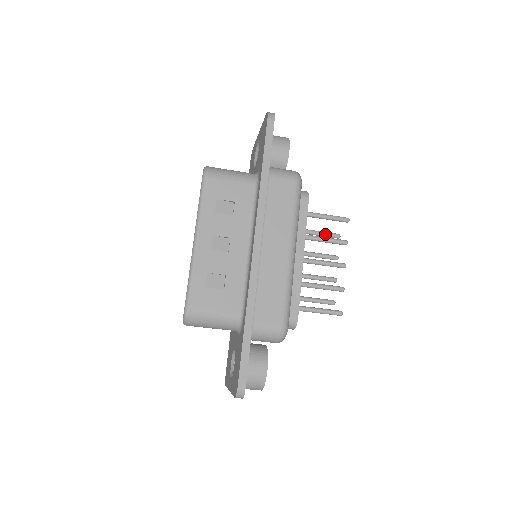
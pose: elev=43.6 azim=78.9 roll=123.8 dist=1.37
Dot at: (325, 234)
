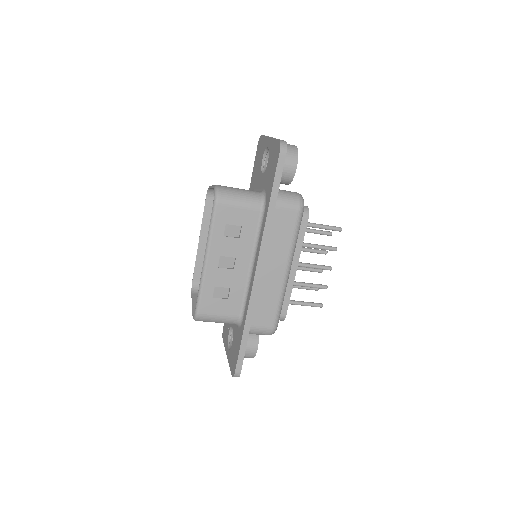
Dot at: (319, 233)
